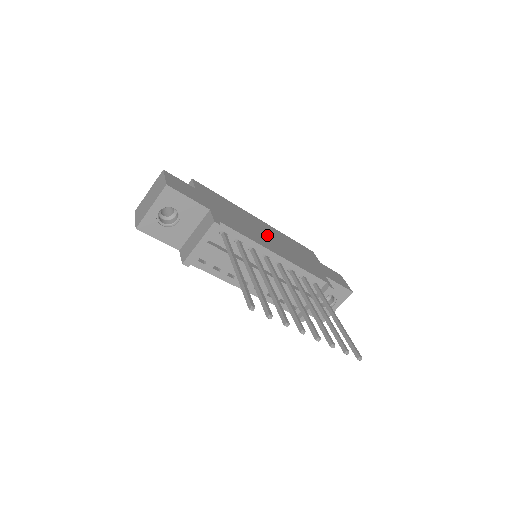
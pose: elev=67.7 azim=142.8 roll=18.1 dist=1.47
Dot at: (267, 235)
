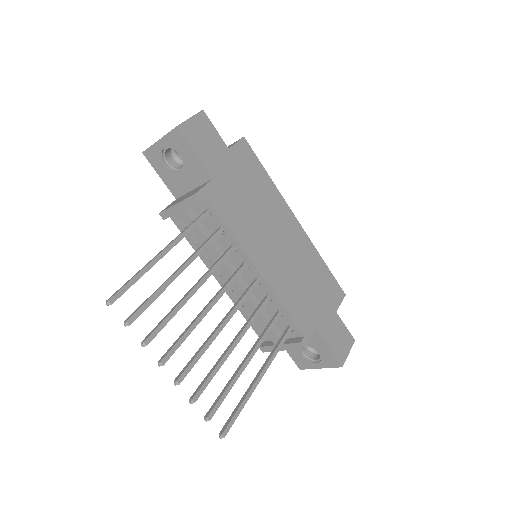
Dot at: (280, 244)
